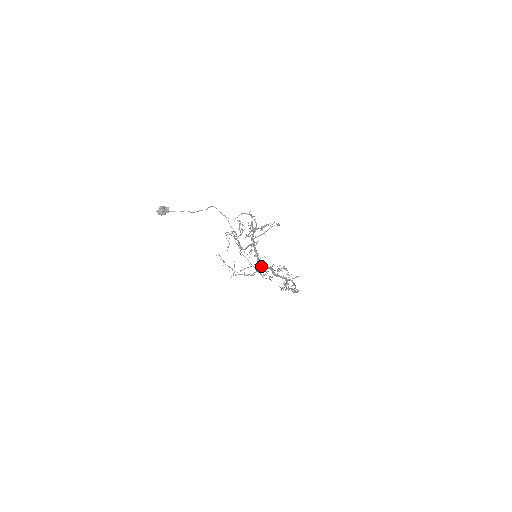
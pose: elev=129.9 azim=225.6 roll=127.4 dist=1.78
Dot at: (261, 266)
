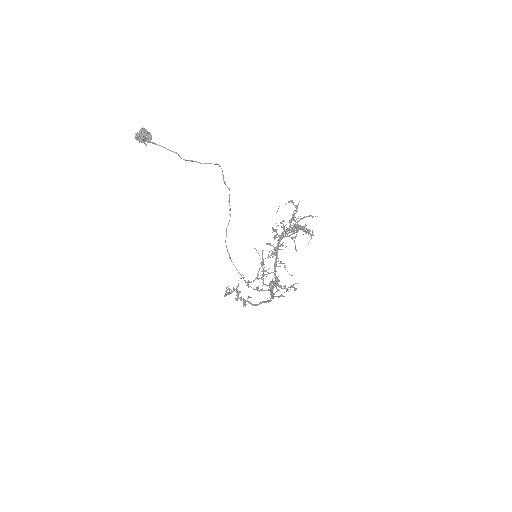
Dot at: (276, 277)
